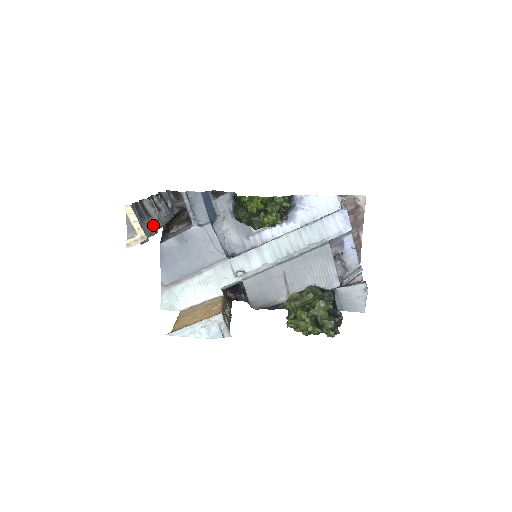
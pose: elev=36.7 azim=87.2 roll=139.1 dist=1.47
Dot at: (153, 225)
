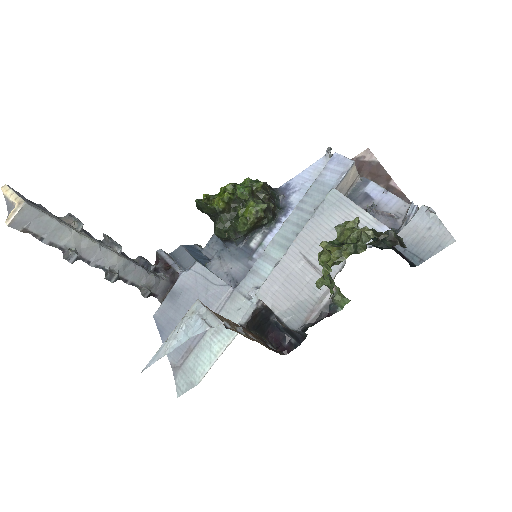
Dot at: (66, 224)
